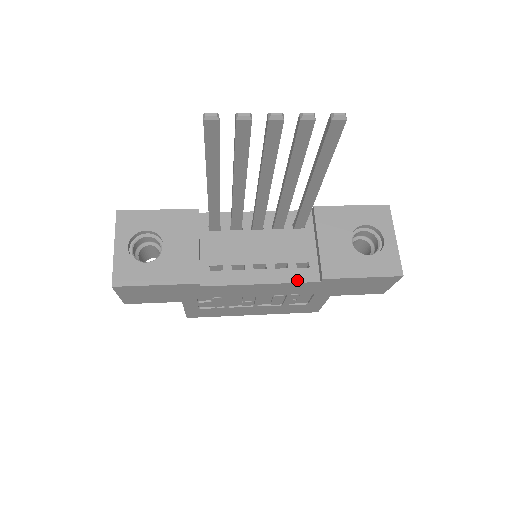
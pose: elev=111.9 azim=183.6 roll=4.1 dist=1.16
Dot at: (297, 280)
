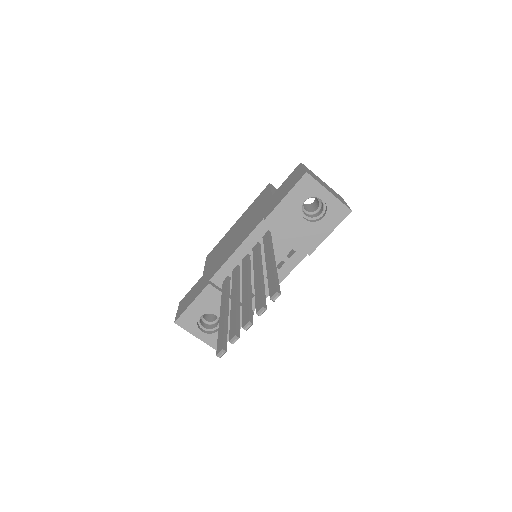
Dot at: (296, 264)
